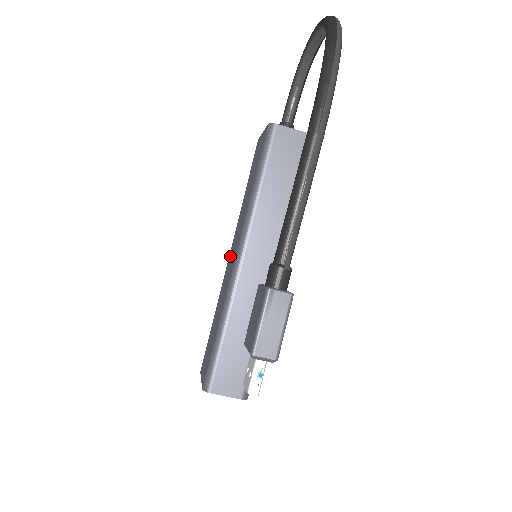
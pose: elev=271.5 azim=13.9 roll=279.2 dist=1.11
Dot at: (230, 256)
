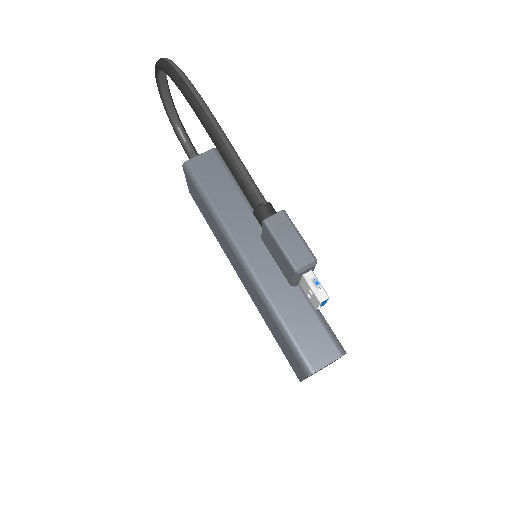
Dot at: (240, 277)
